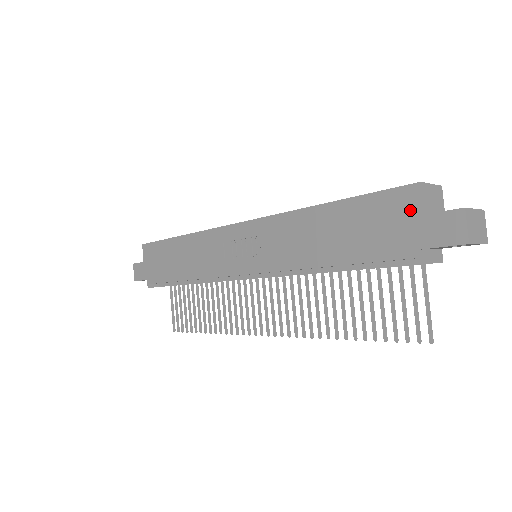
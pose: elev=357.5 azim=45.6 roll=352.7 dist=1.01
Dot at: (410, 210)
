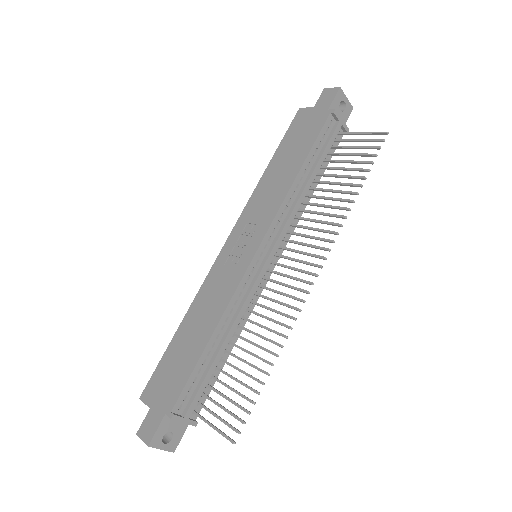
Dot at: (307, 114)
